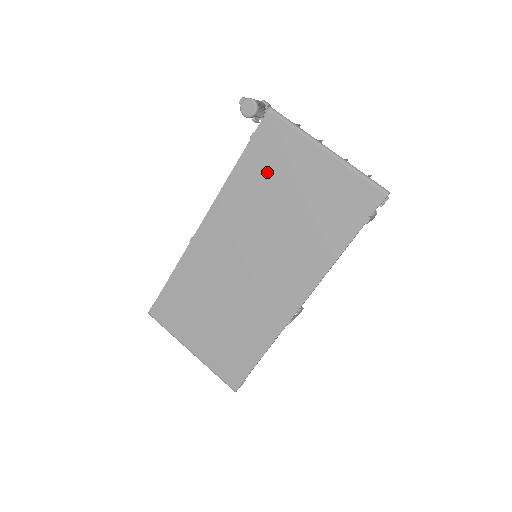
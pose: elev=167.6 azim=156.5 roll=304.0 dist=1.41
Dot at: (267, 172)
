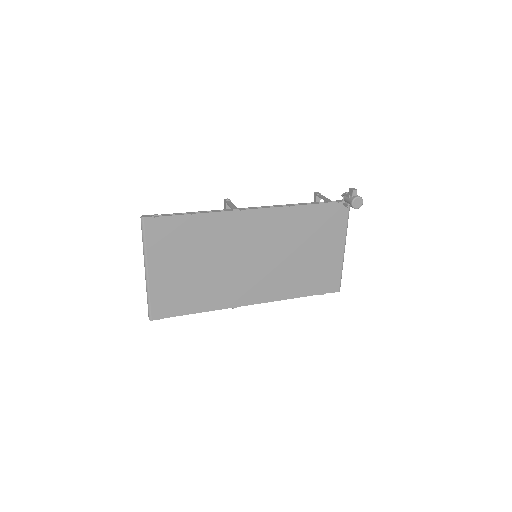
Dot at: (315, 227)
